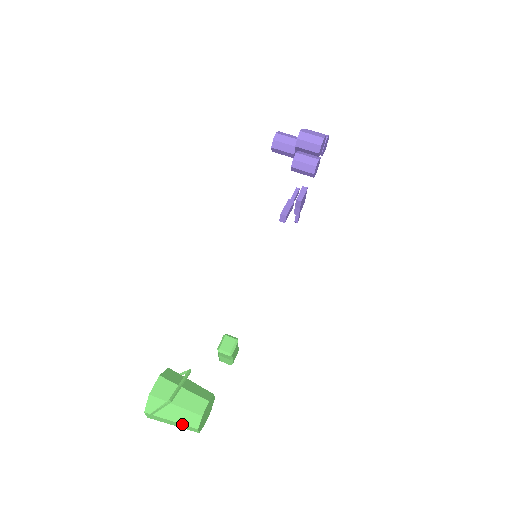
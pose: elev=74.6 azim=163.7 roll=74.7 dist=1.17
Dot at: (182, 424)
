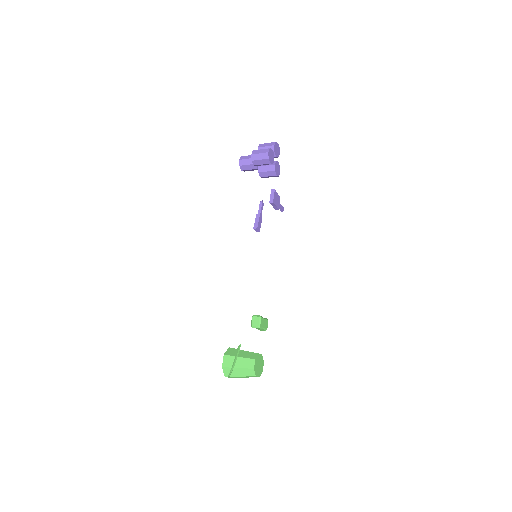
Dot at: (246, 376)
